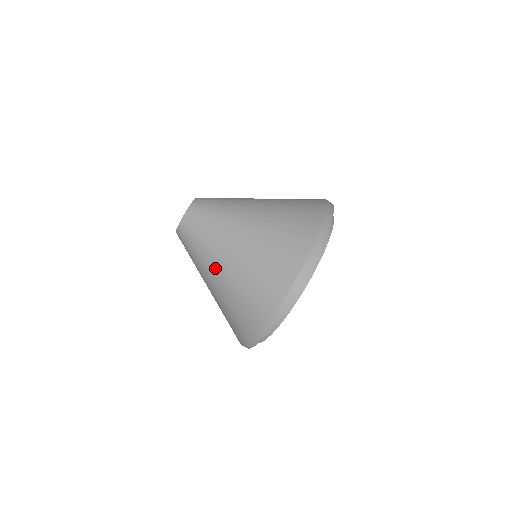
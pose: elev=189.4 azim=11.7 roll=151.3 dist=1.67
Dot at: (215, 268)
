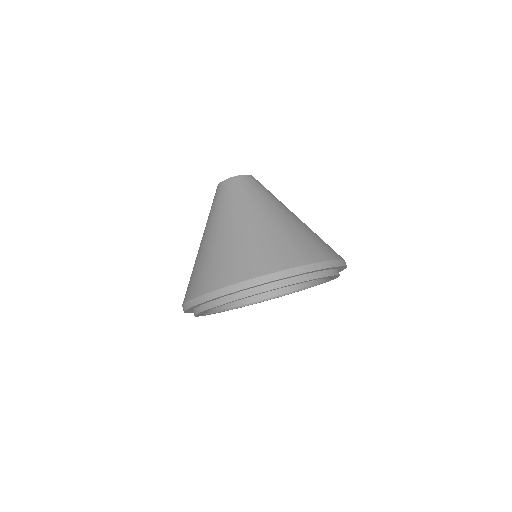
Dot at: (202, 237)
